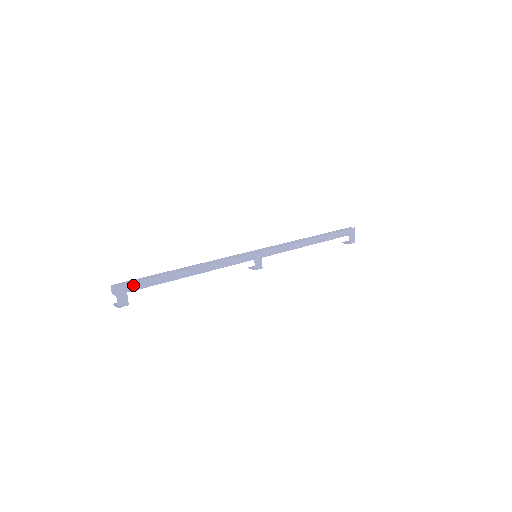
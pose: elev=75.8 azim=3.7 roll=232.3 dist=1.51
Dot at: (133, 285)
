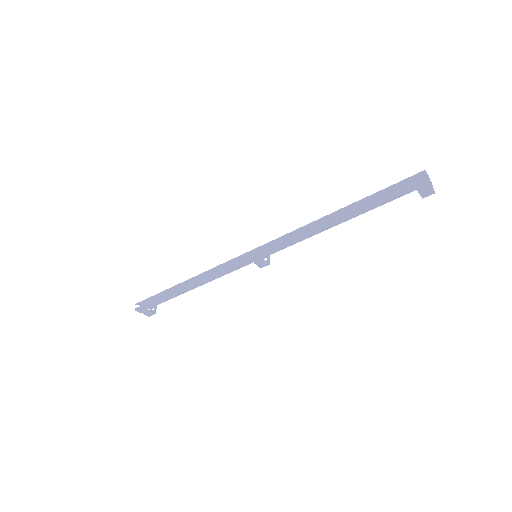
Dot at: (147, 306)
